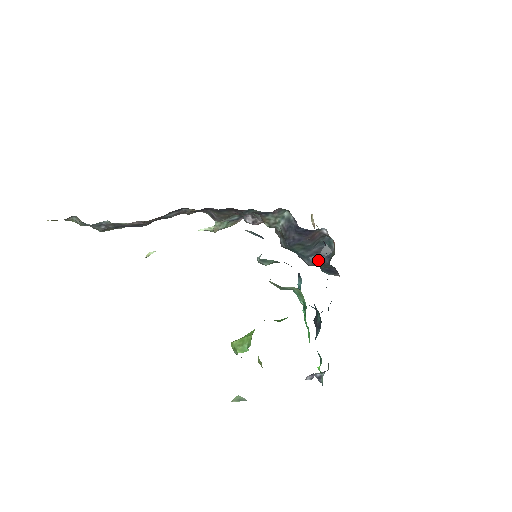
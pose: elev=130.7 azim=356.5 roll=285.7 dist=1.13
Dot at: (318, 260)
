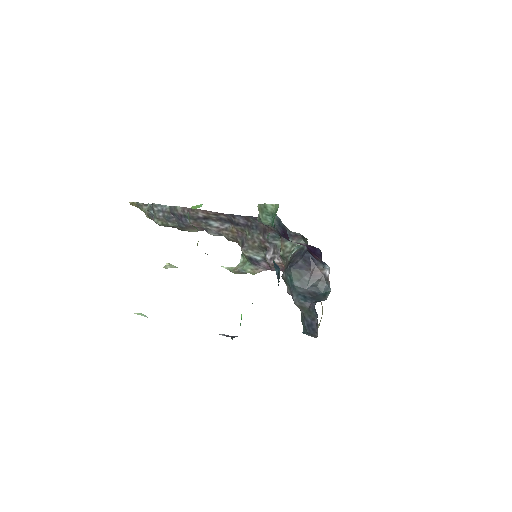
Dot at: (306, 301)
